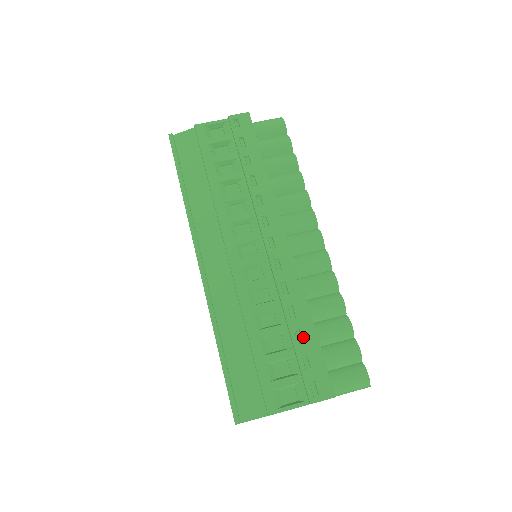
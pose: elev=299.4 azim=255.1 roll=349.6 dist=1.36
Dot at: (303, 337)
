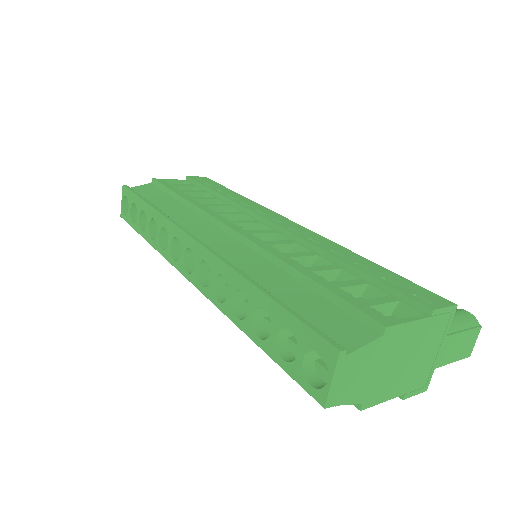
Dot at: (368, 267)
